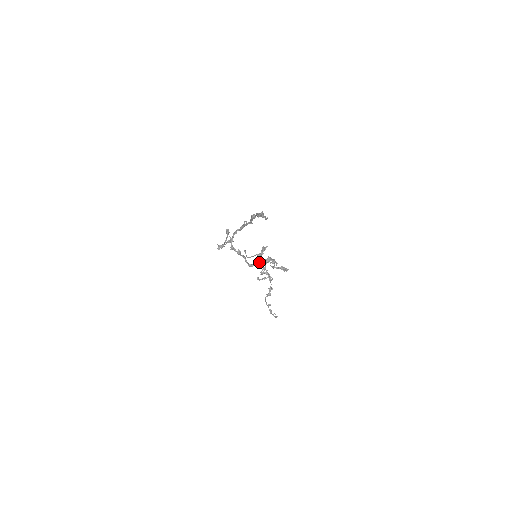
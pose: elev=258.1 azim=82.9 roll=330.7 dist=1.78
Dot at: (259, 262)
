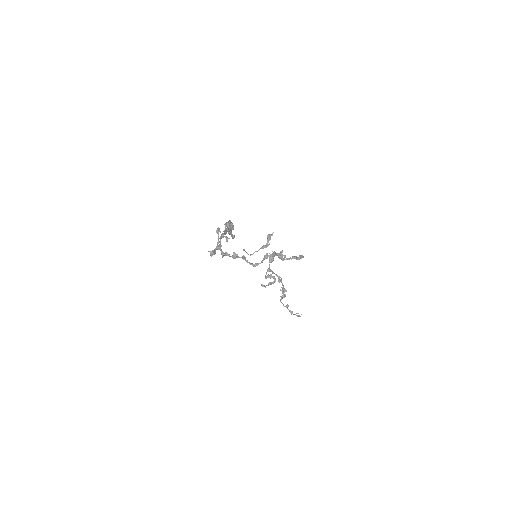
Dot at: (264, 259)
